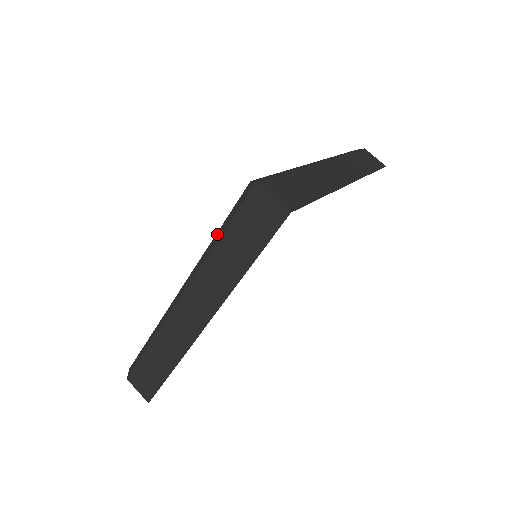
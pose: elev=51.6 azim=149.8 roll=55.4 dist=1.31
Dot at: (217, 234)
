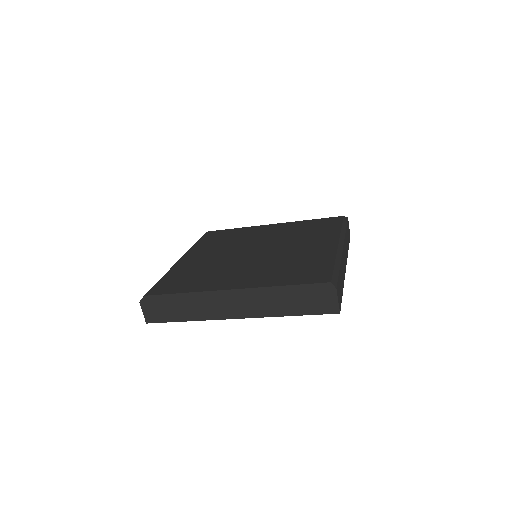
Dot at: (287, 287)
